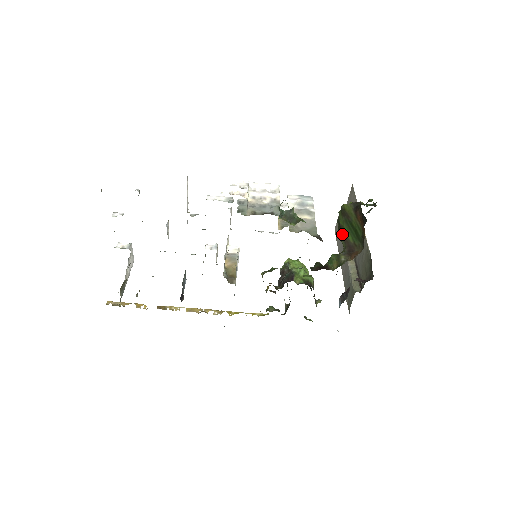
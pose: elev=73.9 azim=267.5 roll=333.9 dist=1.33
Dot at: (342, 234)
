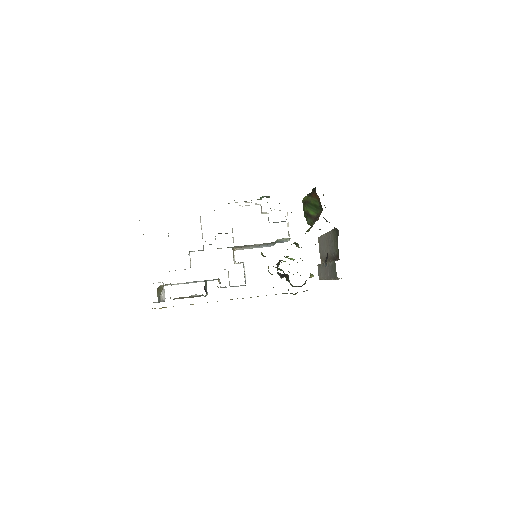
Dot at: (309, 216)
